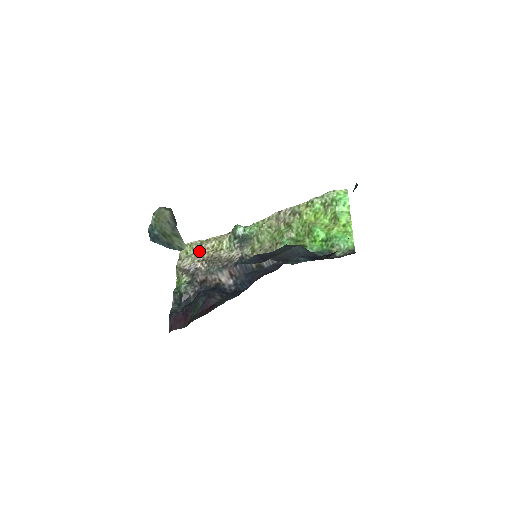
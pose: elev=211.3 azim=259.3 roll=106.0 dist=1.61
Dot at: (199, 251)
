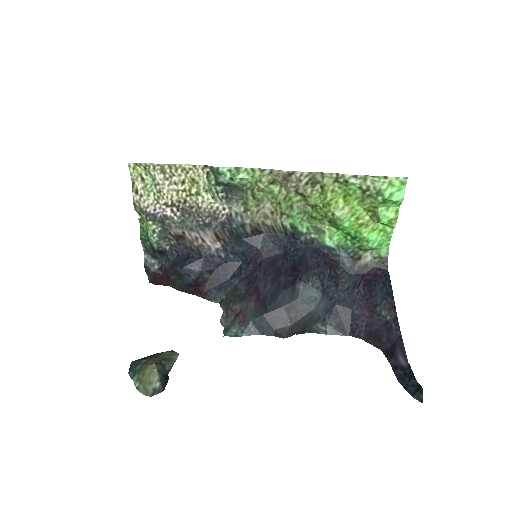
Dot at: (163, 187)
